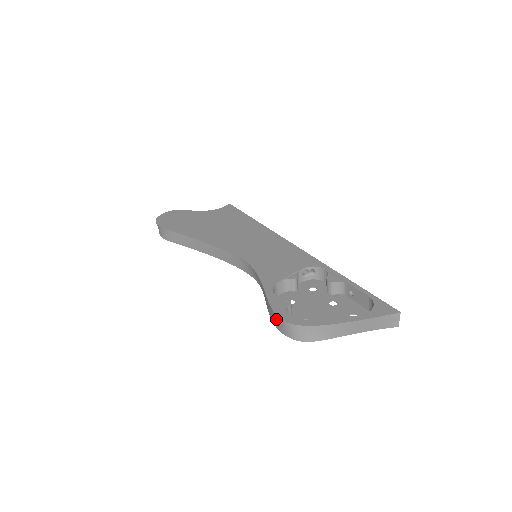
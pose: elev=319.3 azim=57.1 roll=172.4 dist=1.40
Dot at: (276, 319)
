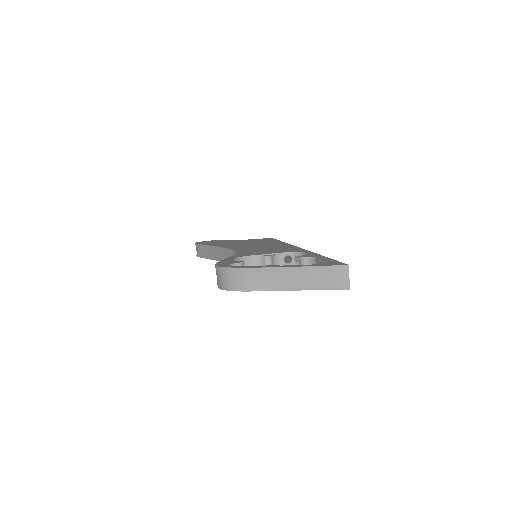
Dot at: occluded
